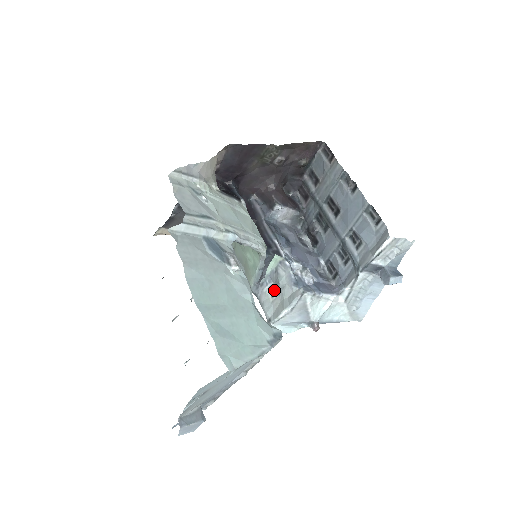
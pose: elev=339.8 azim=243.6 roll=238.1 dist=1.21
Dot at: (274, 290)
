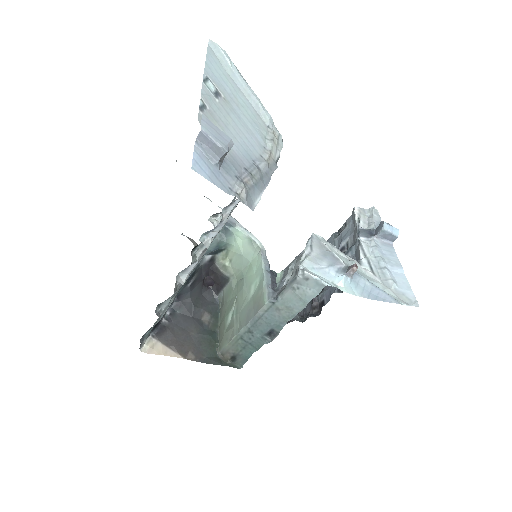
Dot at: occluded
